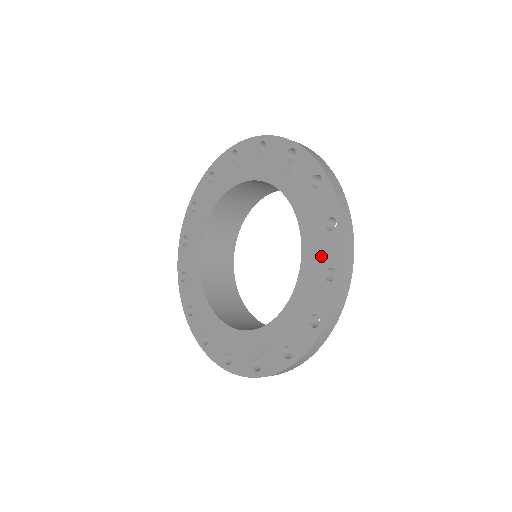
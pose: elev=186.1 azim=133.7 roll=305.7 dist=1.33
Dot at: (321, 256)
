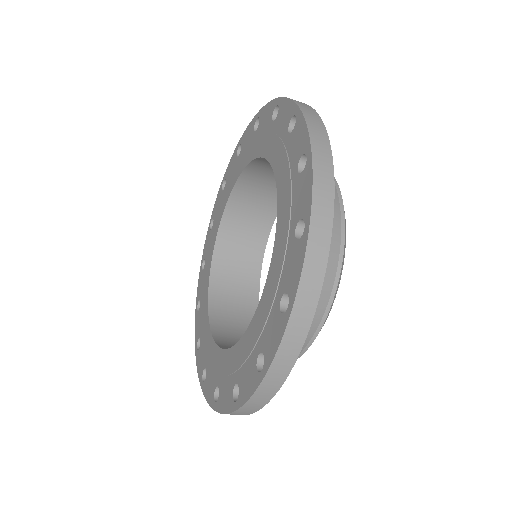
Dot at: (280, 133)
